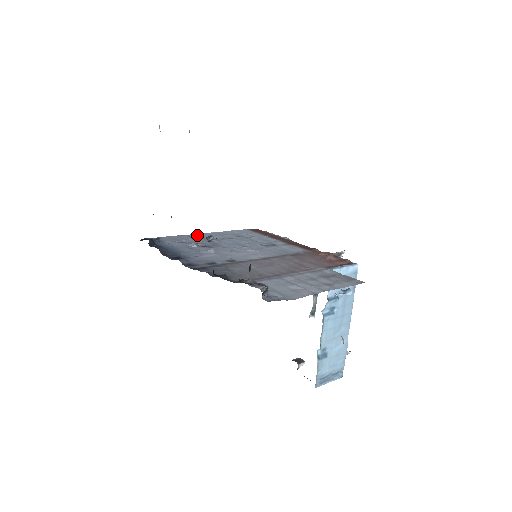
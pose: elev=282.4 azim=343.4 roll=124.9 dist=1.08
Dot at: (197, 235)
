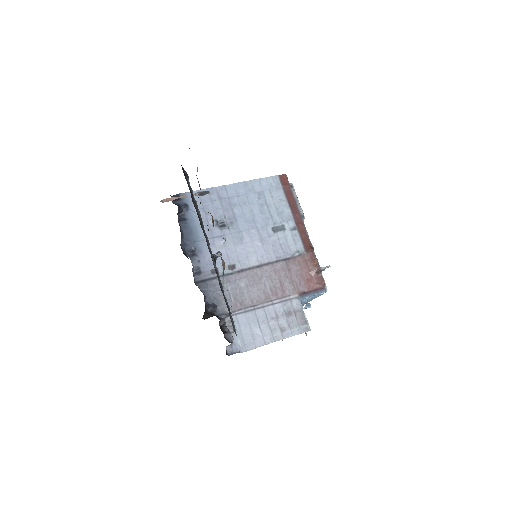
Dot at: (225, 190)
